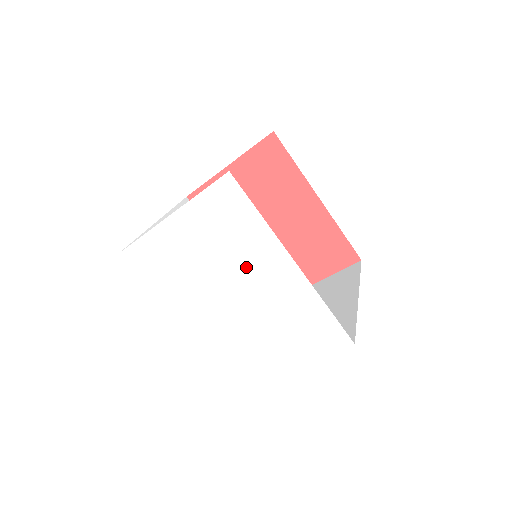
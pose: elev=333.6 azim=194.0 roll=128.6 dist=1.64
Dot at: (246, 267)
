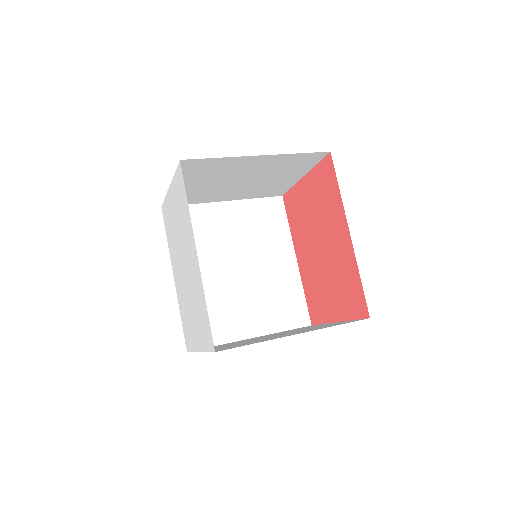
Dot at: (186, 244)
